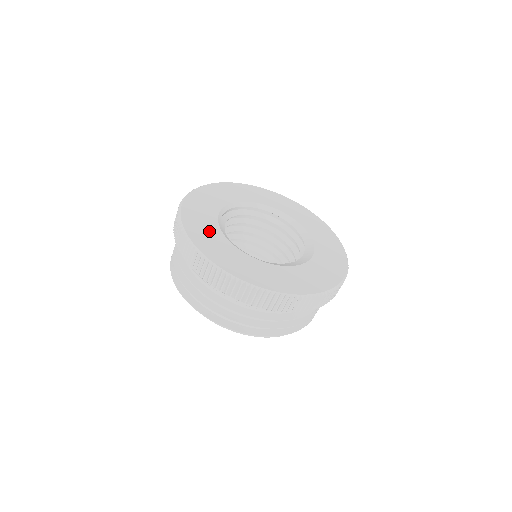
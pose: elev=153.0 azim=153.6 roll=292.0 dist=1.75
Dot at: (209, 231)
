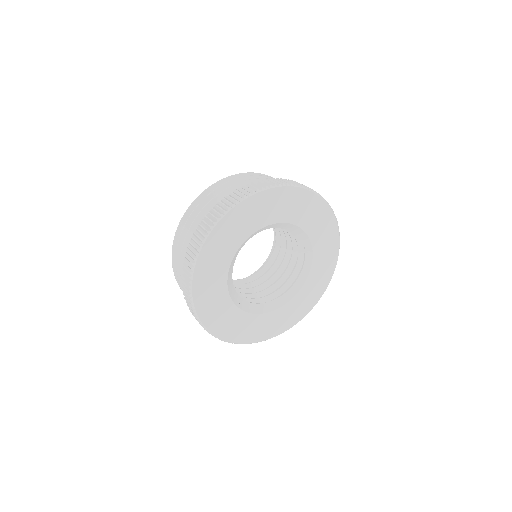
Dot at: (218, 266)
